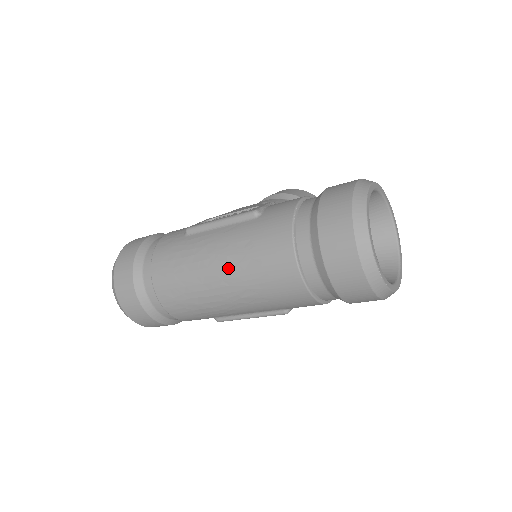
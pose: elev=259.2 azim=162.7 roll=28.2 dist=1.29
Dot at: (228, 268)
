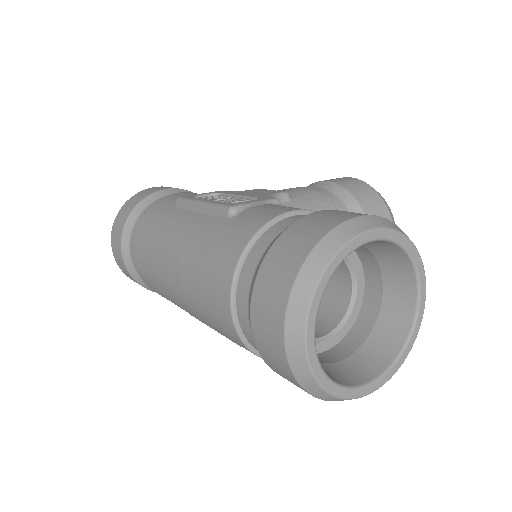
Dot at: (179, 268)
